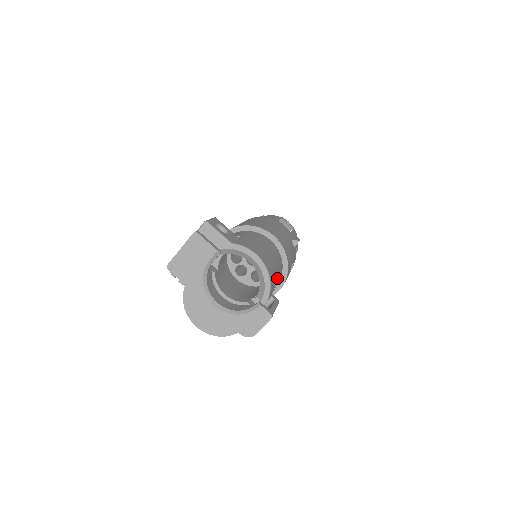
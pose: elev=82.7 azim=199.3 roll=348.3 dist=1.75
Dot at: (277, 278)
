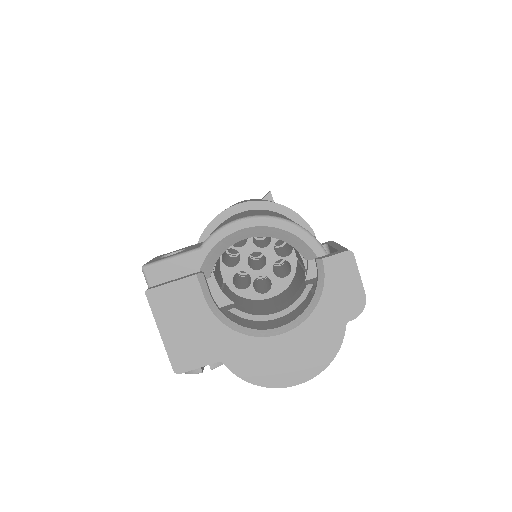
Dot at: occluded
